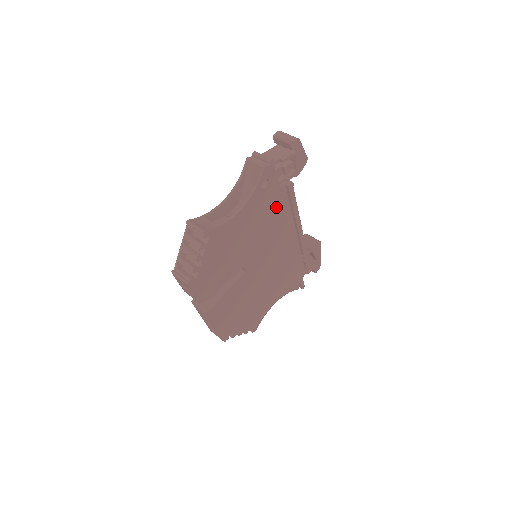
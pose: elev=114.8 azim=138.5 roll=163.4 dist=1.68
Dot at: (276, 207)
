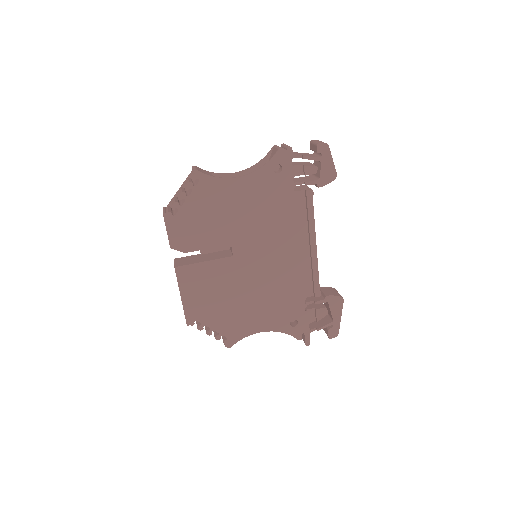
Dot at: (286, 205)
